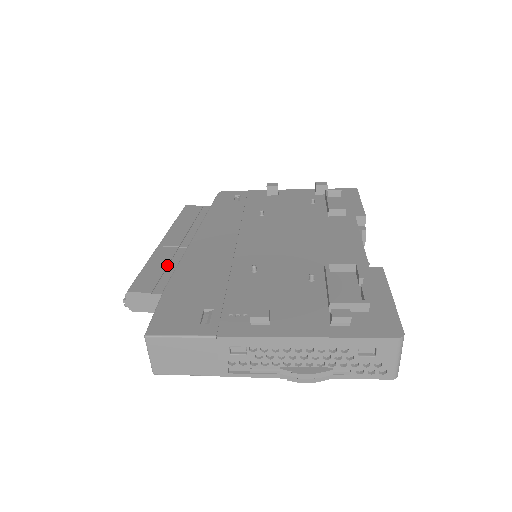
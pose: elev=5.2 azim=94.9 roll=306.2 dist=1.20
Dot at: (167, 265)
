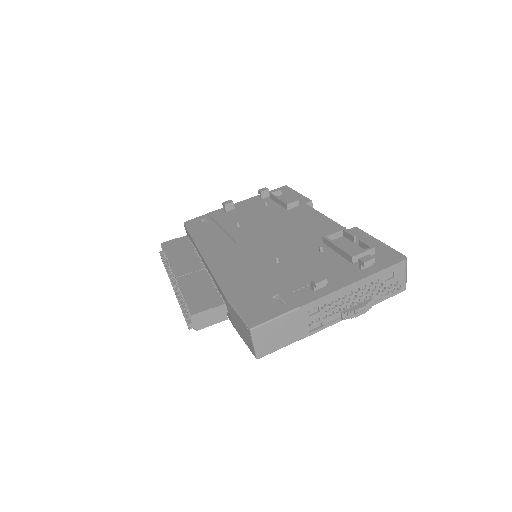
Dot at: (201, 286)
